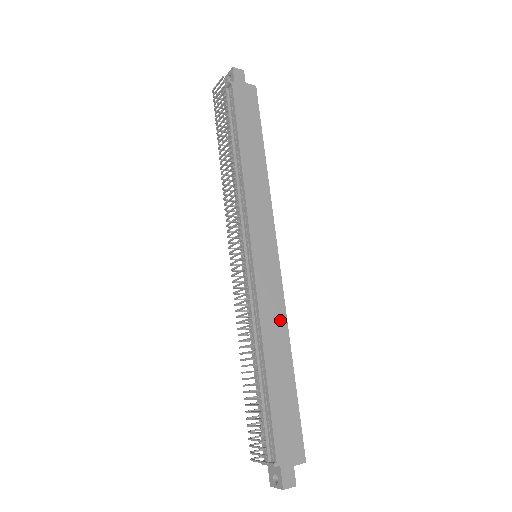
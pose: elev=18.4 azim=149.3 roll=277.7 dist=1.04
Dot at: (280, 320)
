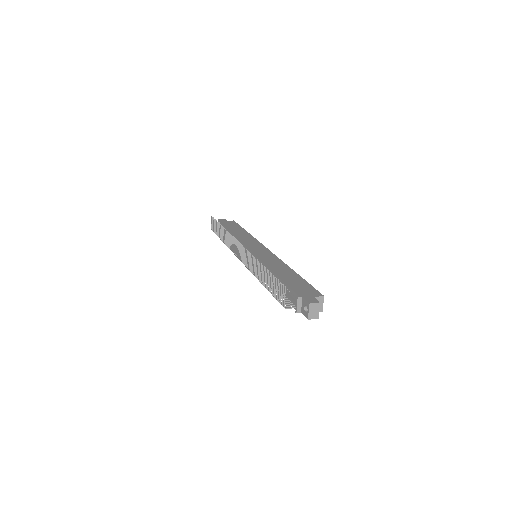
Dot at: (279, 263)
